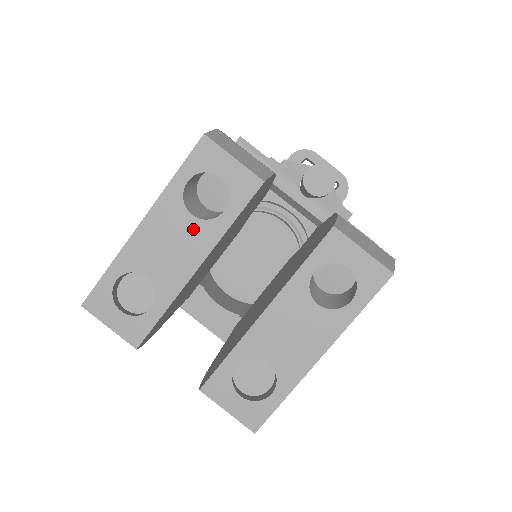
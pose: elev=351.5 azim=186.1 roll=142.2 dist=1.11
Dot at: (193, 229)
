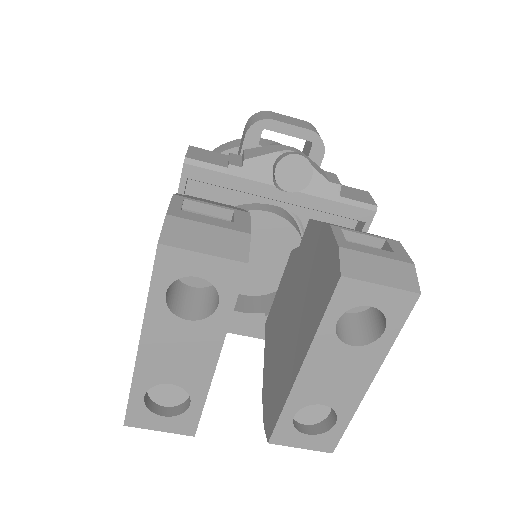
Dot at: (195, 331)
